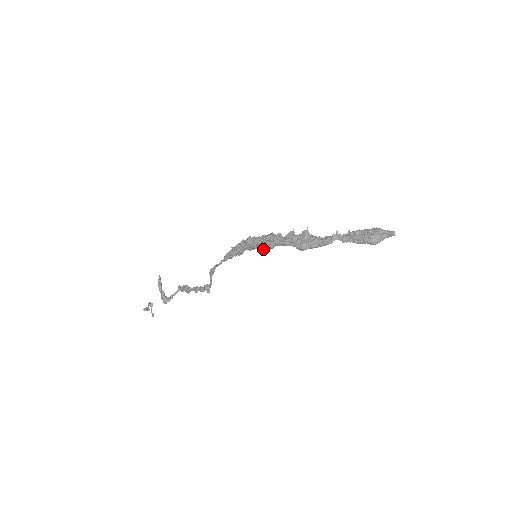
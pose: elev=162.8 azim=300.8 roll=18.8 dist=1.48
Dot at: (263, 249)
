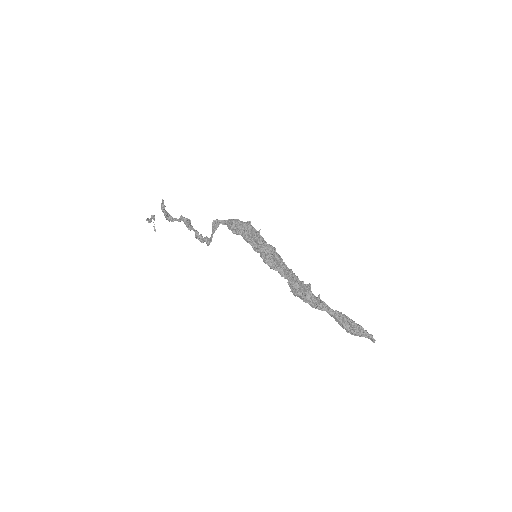
Dot at: occluded
